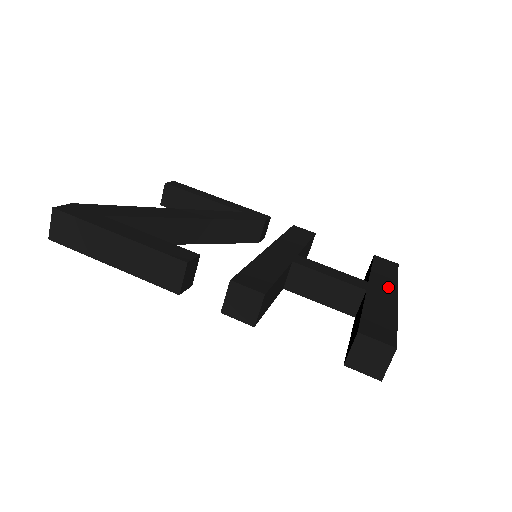
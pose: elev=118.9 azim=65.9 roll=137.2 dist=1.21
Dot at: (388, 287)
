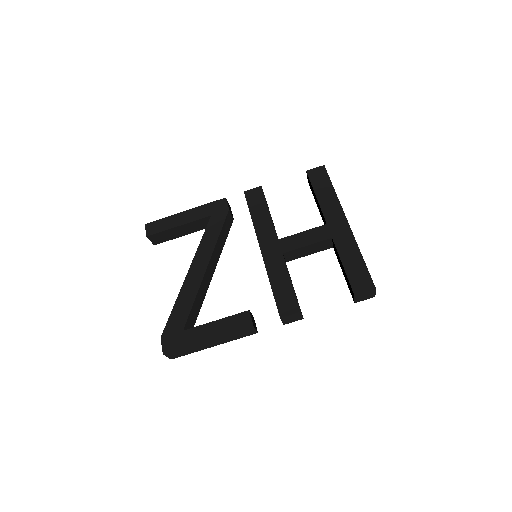
Dot at: (338, 216)
